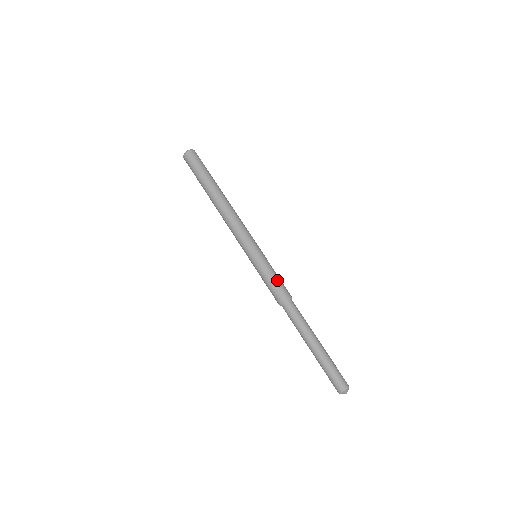
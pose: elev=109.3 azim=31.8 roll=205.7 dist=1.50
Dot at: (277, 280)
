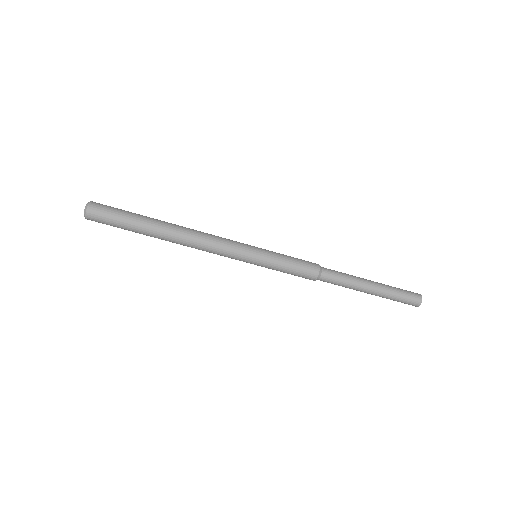
Dot at: (293, 274)
